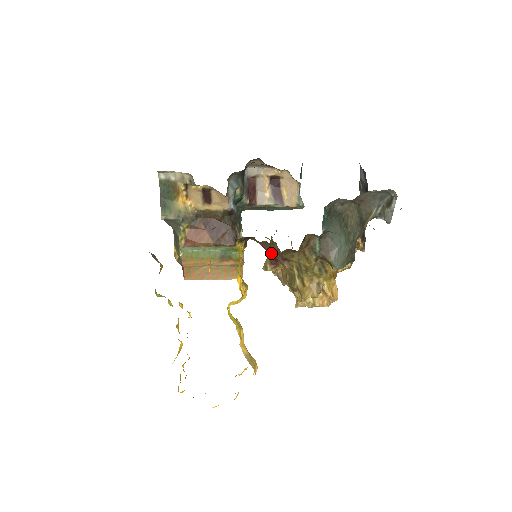
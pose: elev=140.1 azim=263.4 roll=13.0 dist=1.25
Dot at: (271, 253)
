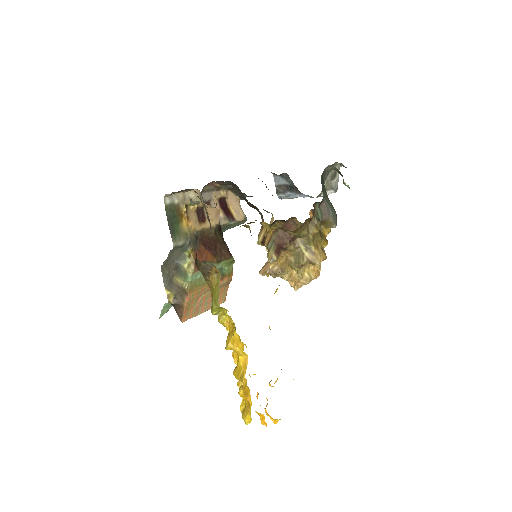
Dot at: (294, 229)
